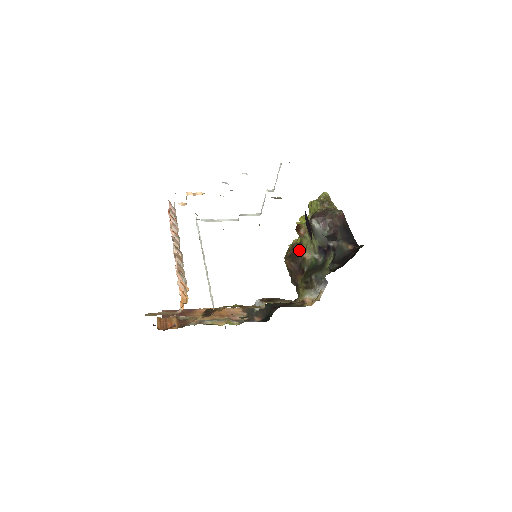
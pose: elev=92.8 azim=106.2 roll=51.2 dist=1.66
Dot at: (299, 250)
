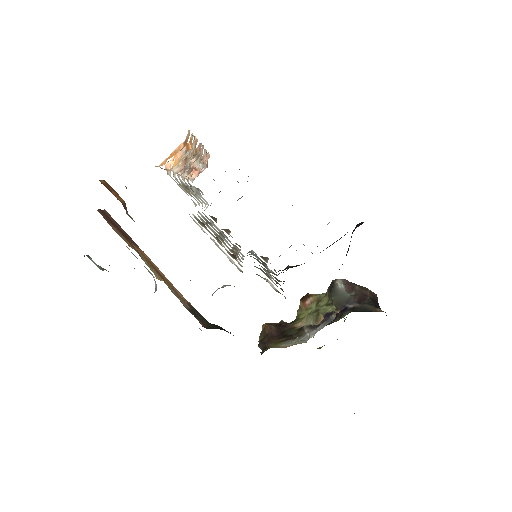
Dot at: (289, 323)
